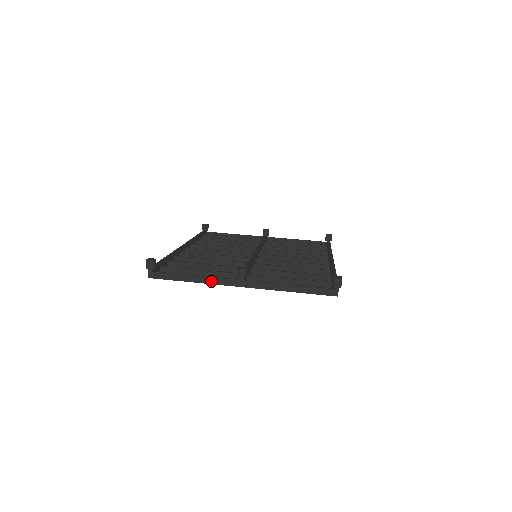
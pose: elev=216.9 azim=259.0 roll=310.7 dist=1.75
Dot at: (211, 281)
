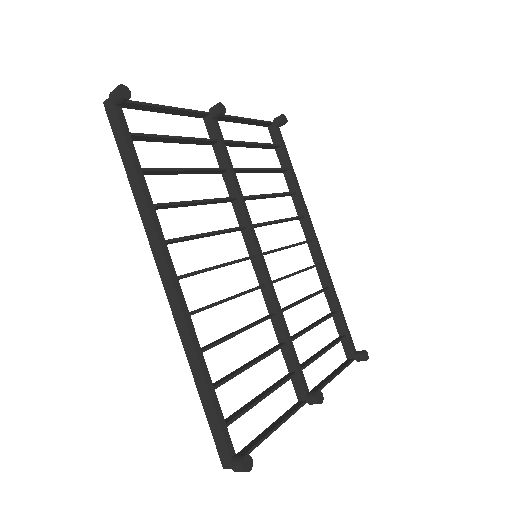
Dot at: (284, 420)
